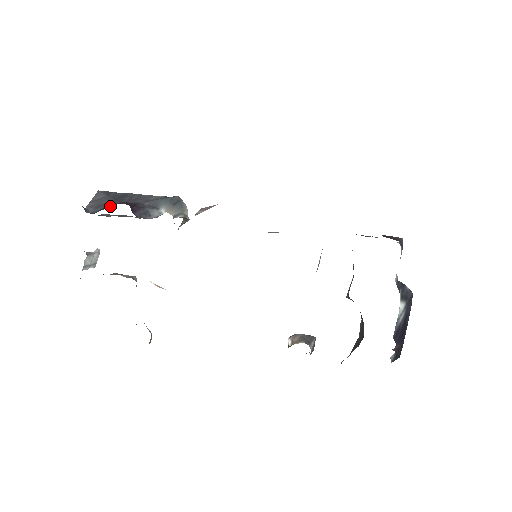
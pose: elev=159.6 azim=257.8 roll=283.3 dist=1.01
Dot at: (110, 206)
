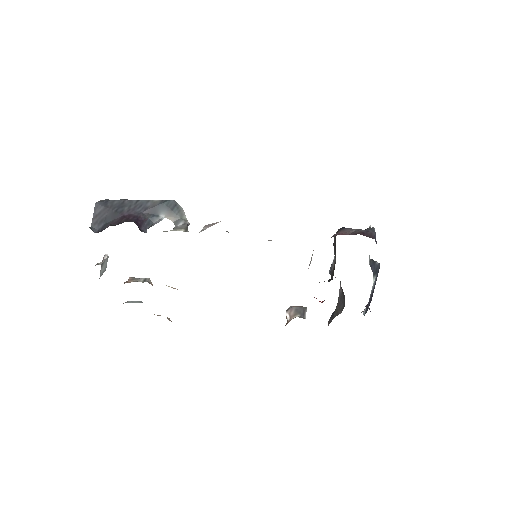
Dot at: (115, 223)
